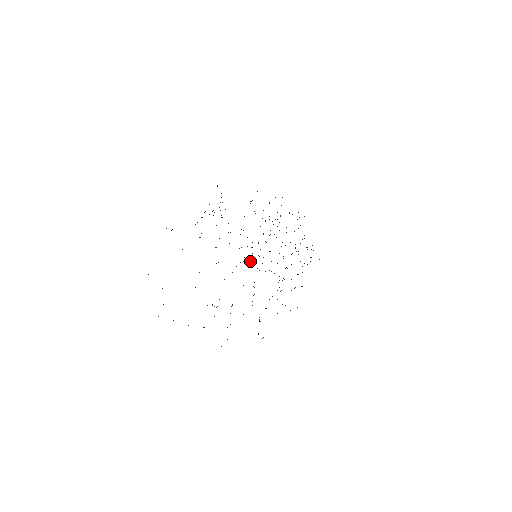
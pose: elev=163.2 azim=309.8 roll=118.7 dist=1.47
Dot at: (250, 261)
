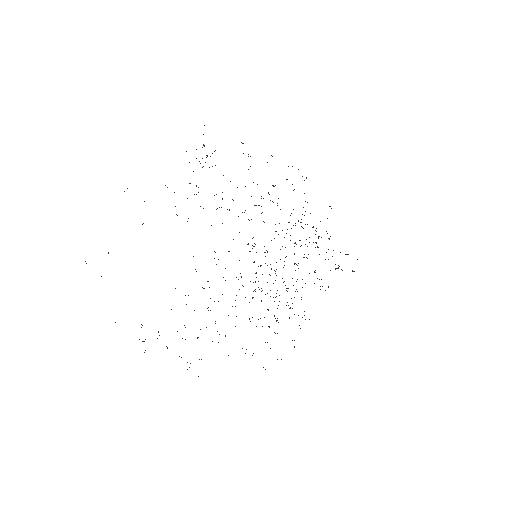
Dot at: occluded
